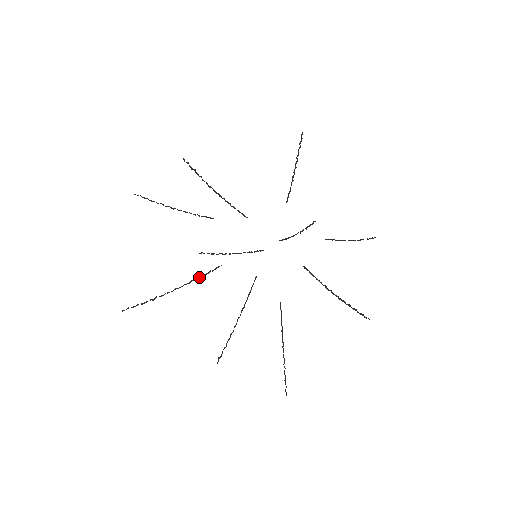
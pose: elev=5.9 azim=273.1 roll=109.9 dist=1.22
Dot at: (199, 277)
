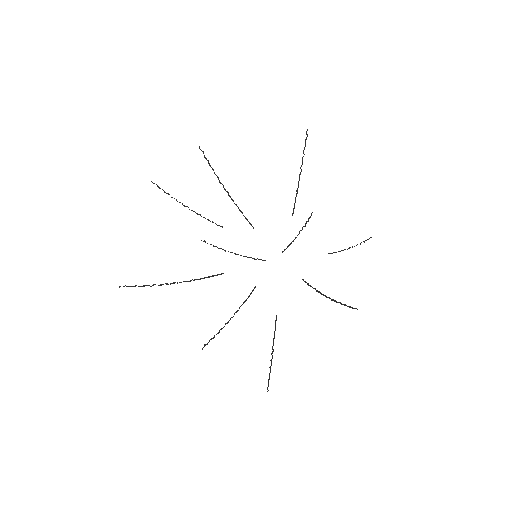
Dot at: (200, 278)
